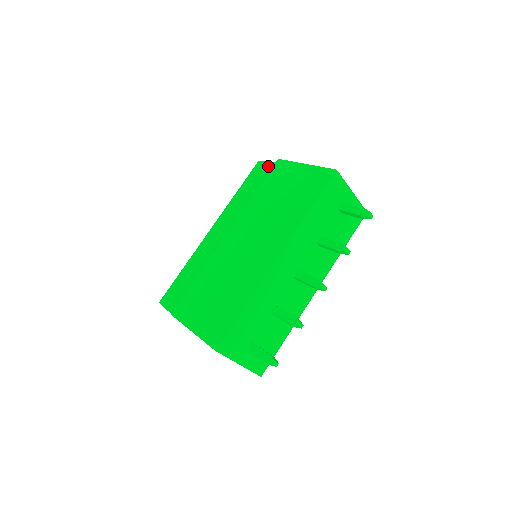
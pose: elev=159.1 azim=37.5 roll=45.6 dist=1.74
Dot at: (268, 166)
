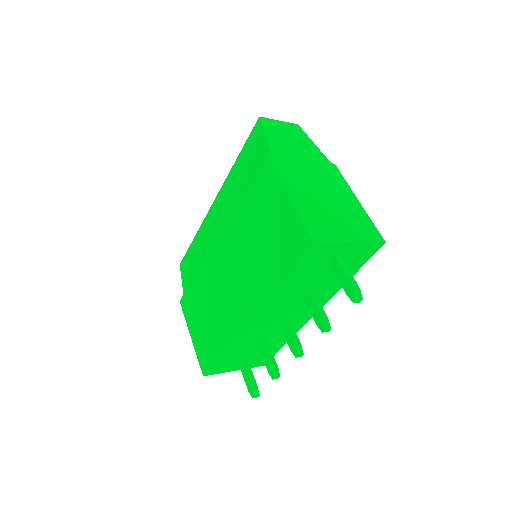
Dot at: (262, 146)
